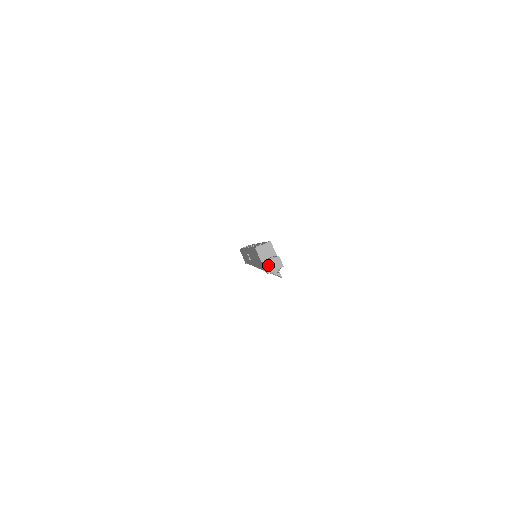
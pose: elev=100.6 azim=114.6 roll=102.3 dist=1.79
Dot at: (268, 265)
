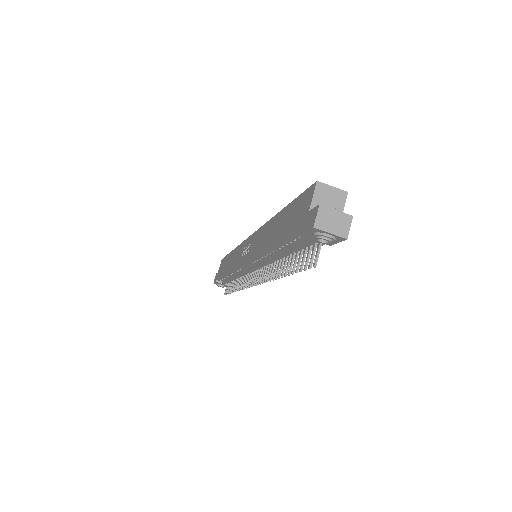
Dot at: (325, 214)
